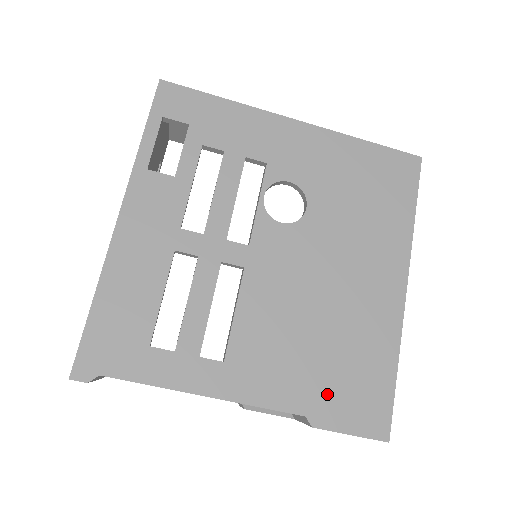
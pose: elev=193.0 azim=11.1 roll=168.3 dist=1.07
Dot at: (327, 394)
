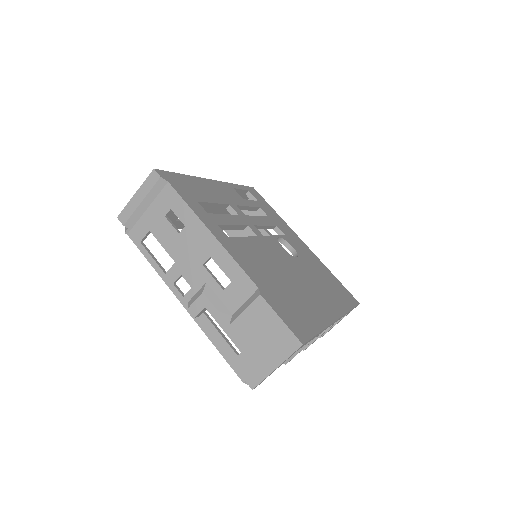
Dot at: (276, 296)
